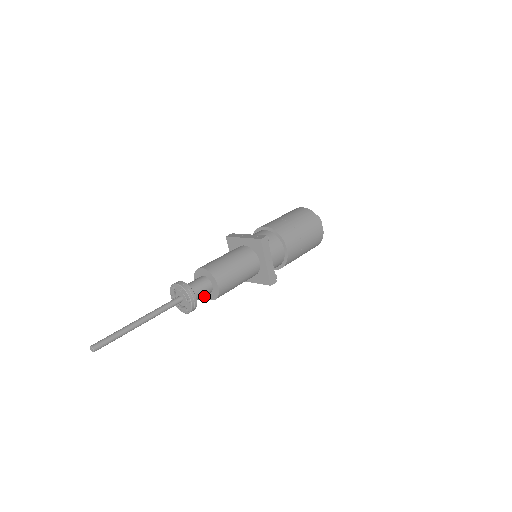
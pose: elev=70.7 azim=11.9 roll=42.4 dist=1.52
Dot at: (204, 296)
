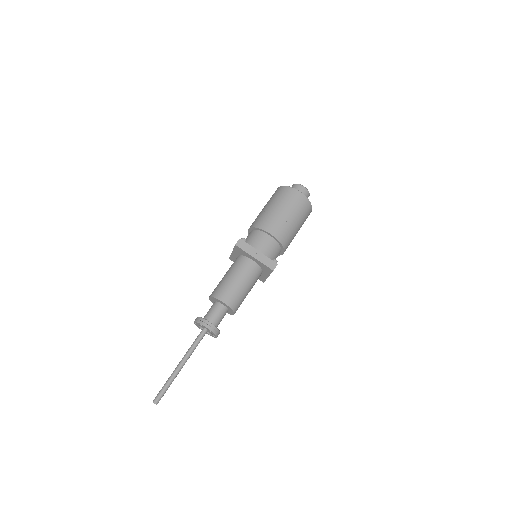
Dot at: occluded
